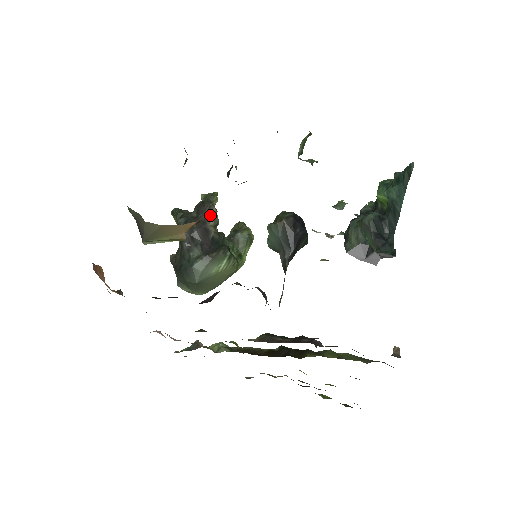
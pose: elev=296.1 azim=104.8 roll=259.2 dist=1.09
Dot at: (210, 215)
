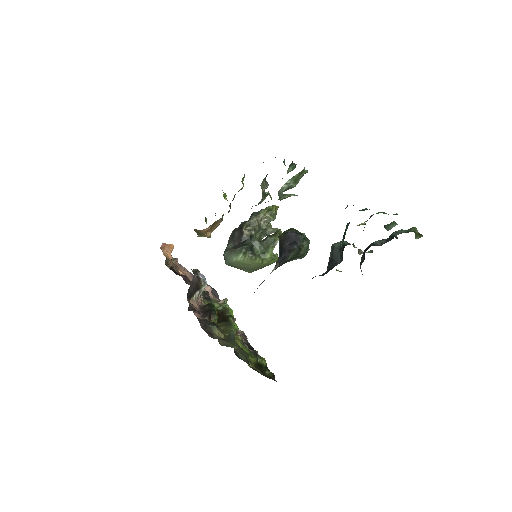
Dot at: (250, 223)
